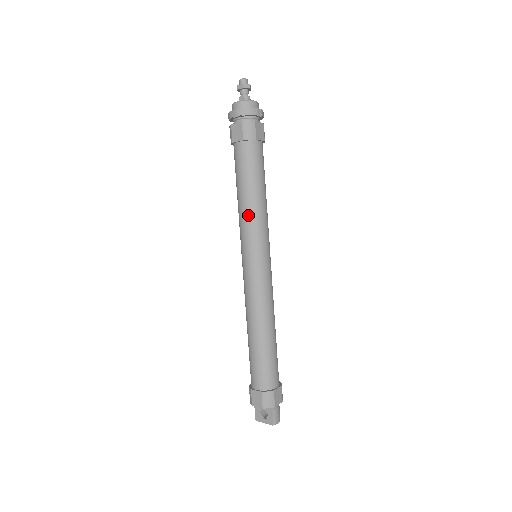
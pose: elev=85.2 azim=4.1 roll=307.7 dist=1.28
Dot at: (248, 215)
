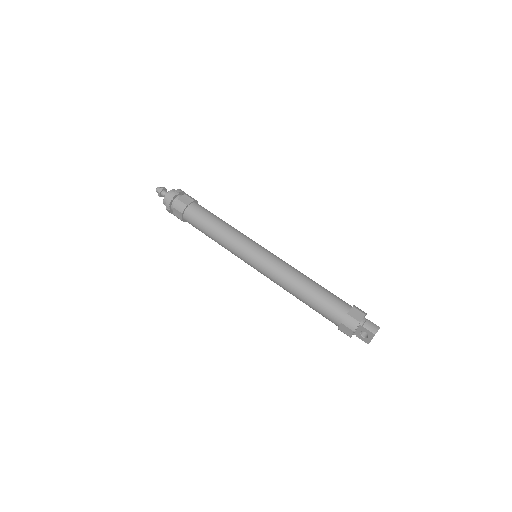
Dot at: (224, 242)
